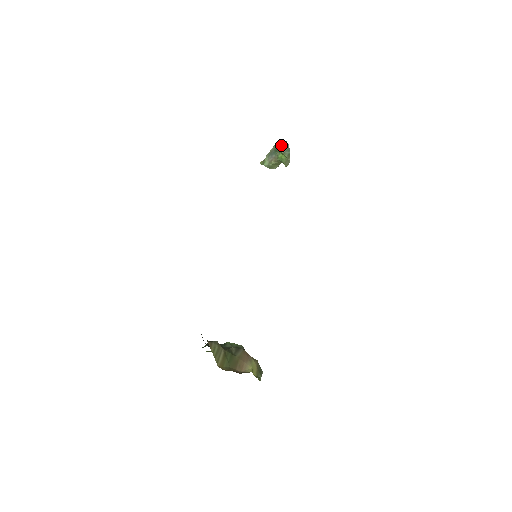
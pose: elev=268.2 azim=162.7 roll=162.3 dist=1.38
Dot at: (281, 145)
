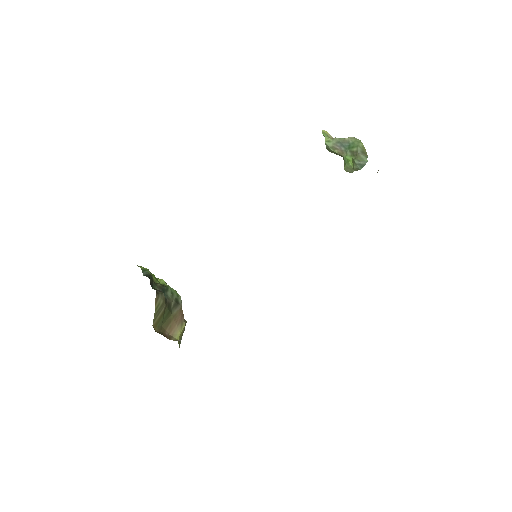
Dot at: (360, 153)
